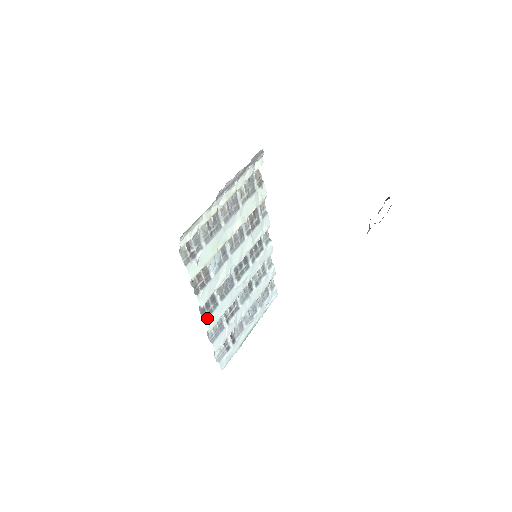
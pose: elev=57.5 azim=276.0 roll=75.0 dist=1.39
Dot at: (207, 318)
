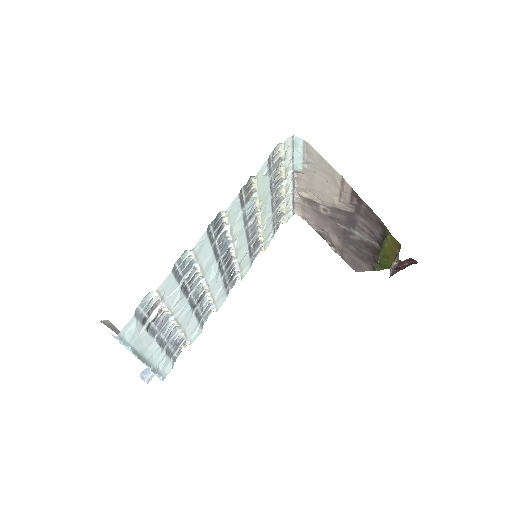
Dot at: (207, 233)
